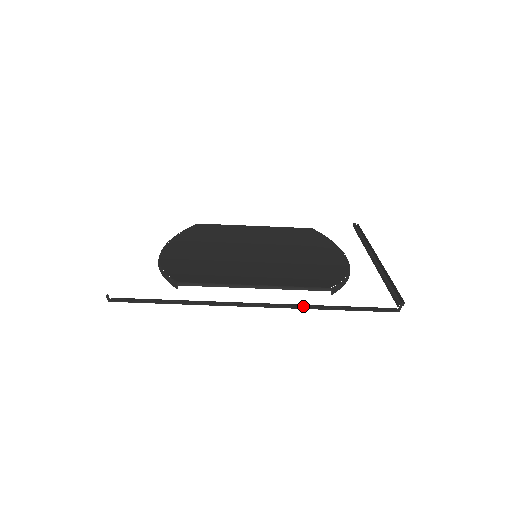
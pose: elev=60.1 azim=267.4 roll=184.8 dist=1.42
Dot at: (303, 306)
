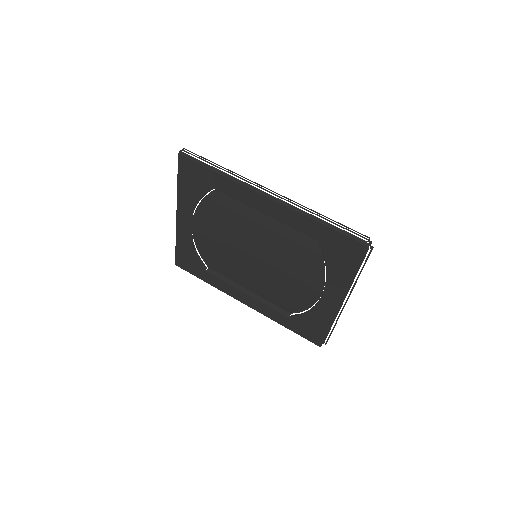
Dot at: (301, 210)
